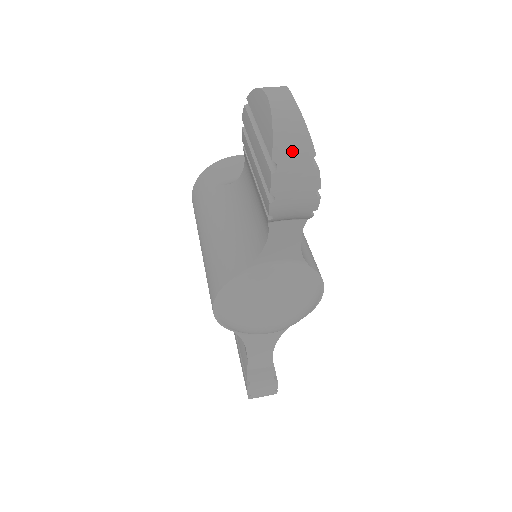
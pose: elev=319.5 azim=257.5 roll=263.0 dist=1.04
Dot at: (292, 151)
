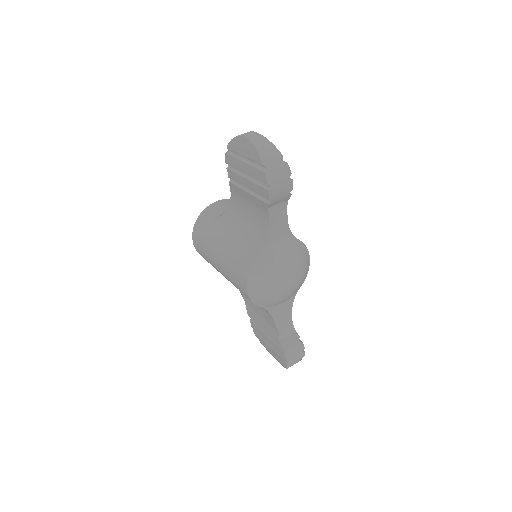
Dot at: (271, 157)
